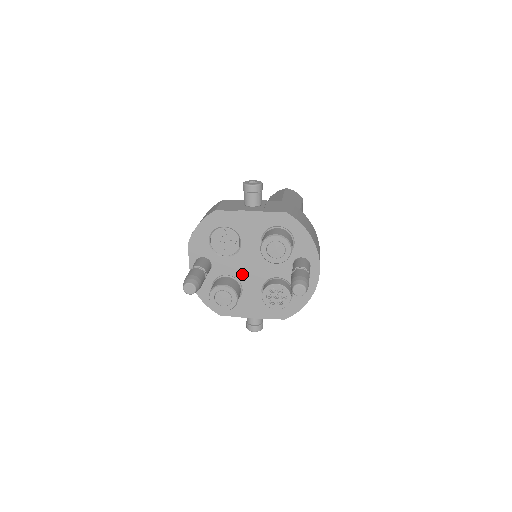
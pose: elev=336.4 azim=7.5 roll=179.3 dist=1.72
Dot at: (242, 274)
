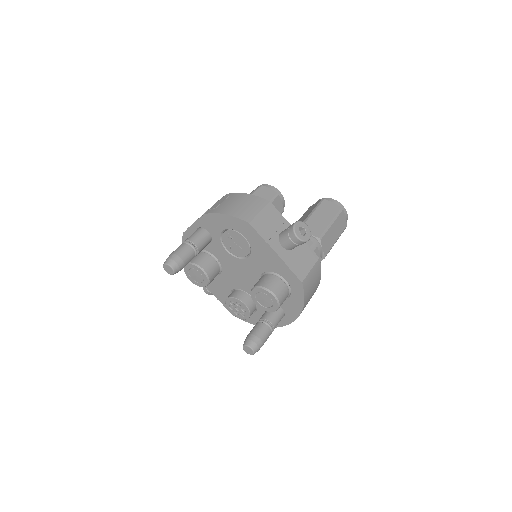
Dot at: (228, 269)
